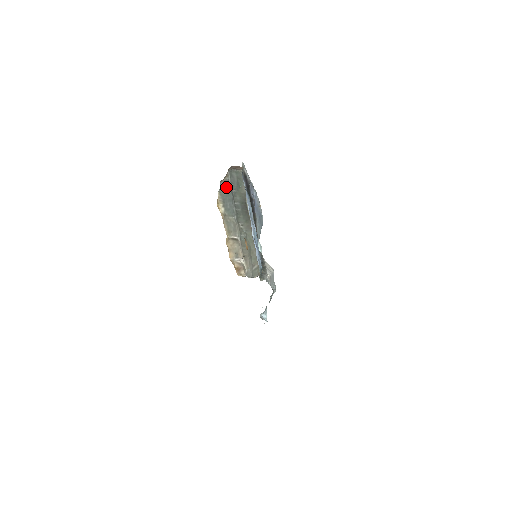
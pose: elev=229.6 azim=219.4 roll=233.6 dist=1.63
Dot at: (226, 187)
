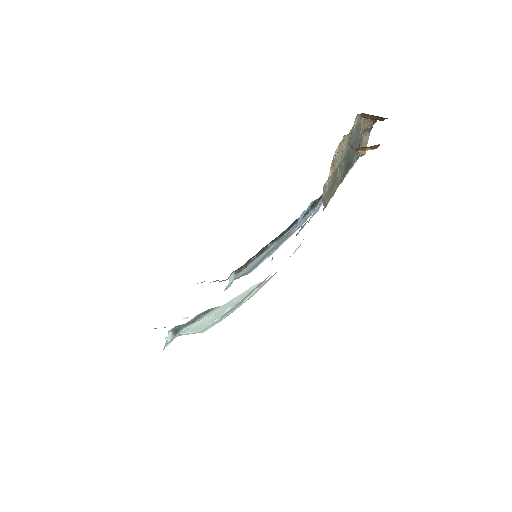
Dot at: (359, 130)
